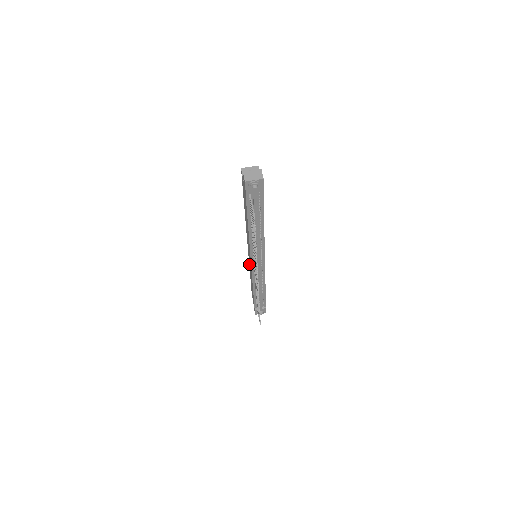
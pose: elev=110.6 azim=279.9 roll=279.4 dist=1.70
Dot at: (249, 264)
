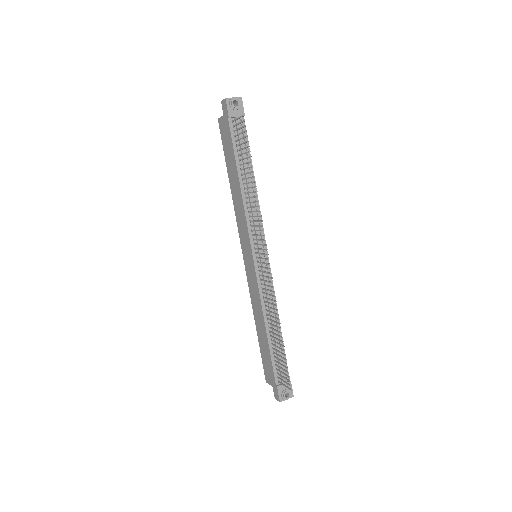
Dot at: (251, 294)
